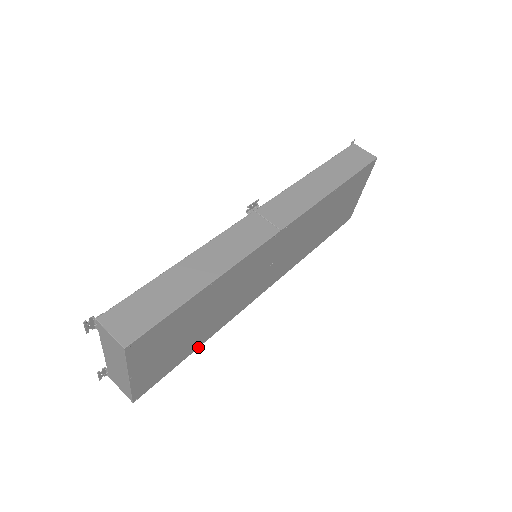
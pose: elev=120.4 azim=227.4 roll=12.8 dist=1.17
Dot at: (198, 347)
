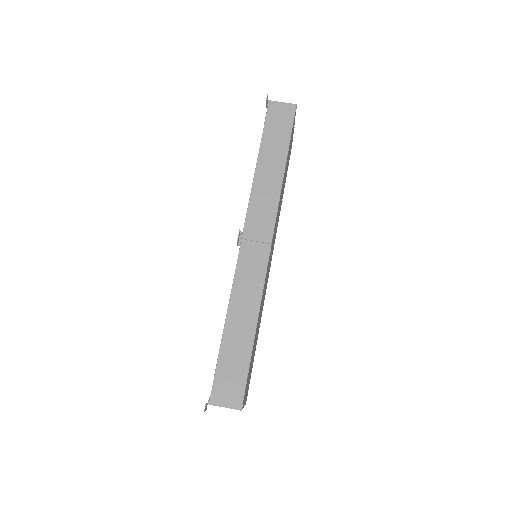
Dot at: (257, 339)
